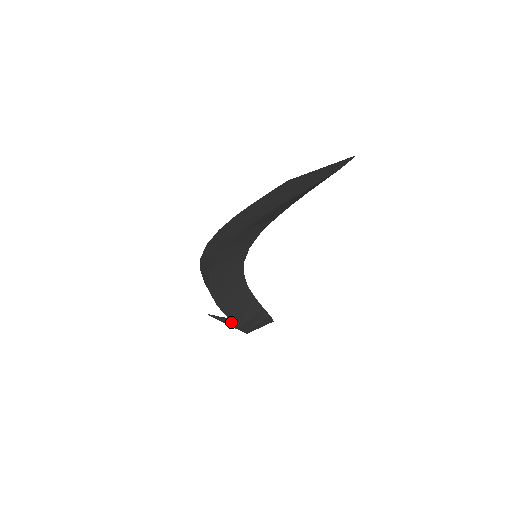
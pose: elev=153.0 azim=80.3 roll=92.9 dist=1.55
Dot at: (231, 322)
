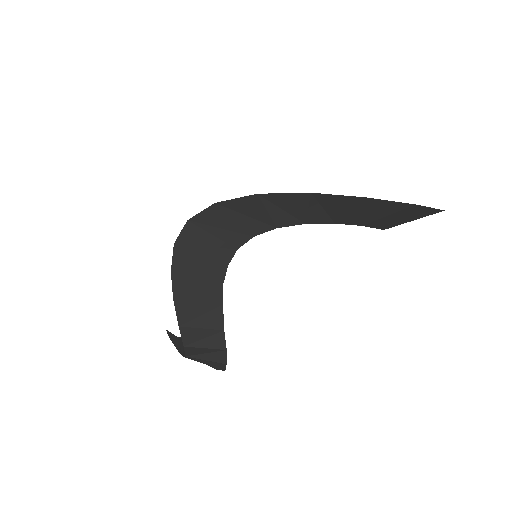
Dot at: (181, 343)
